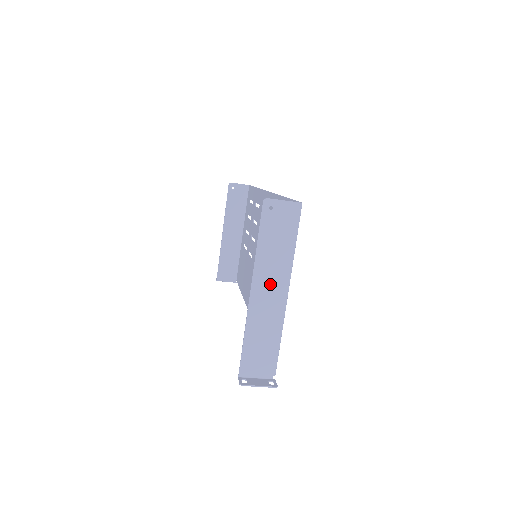
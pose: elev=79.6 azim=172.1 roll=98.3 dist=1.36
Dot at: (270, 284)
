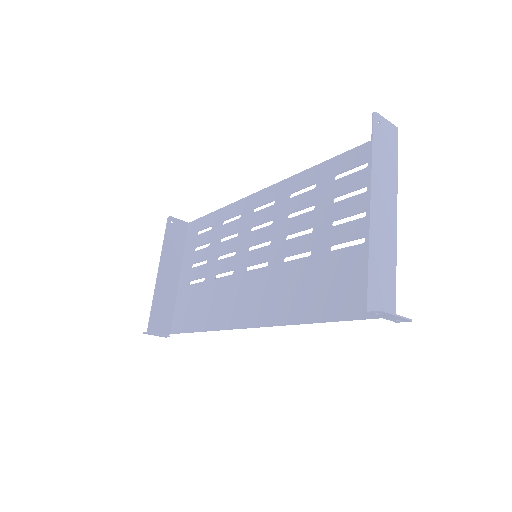
Dot at: (384, 201)
